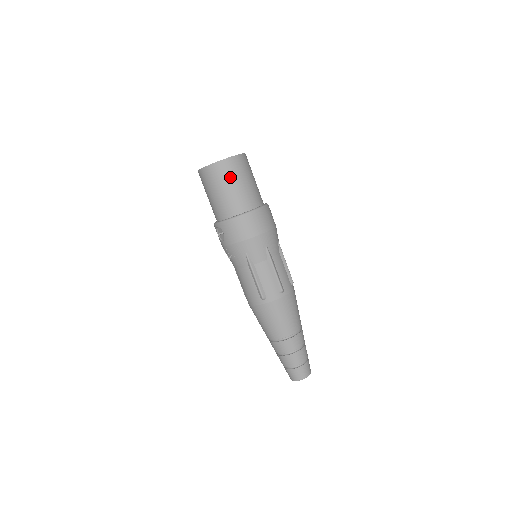
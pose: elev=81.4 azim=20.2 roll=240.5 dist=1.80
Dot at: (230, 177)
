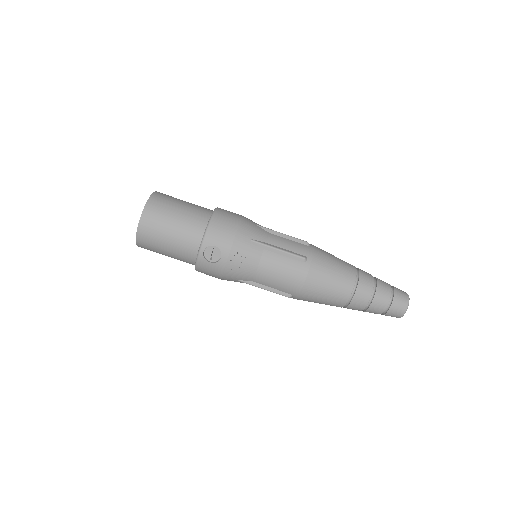
Dot at: (170, 203)
